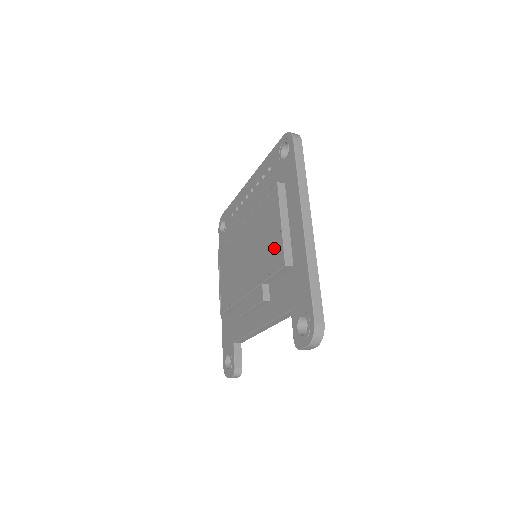
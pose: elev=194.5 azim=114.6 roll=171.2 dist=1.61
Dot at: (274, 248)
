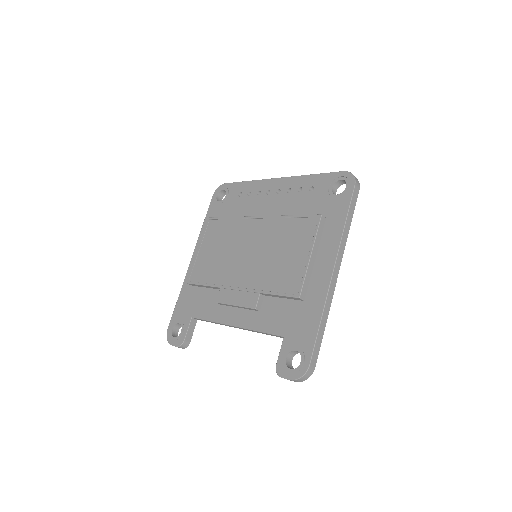
Dot at: (291, 272)
